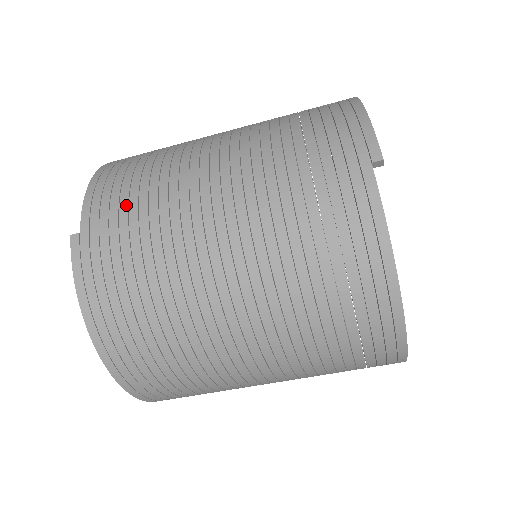
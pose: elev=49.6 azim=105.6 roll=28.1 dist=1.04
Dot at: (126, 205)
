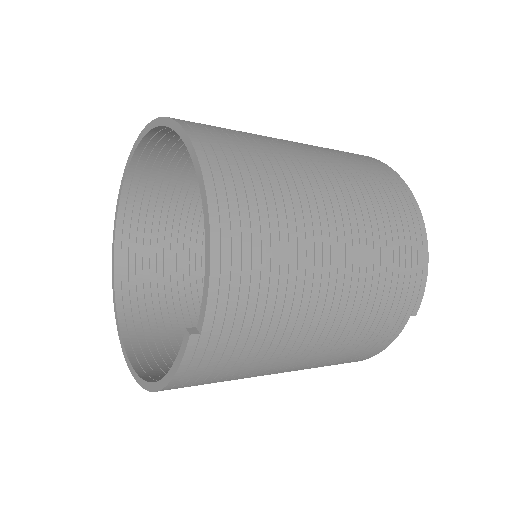
Dot at: (253, 313)
